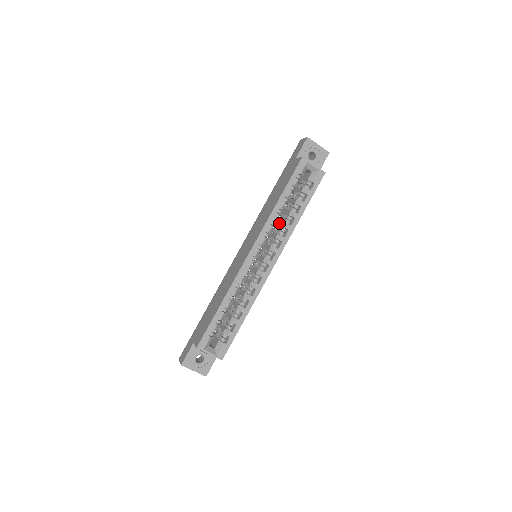
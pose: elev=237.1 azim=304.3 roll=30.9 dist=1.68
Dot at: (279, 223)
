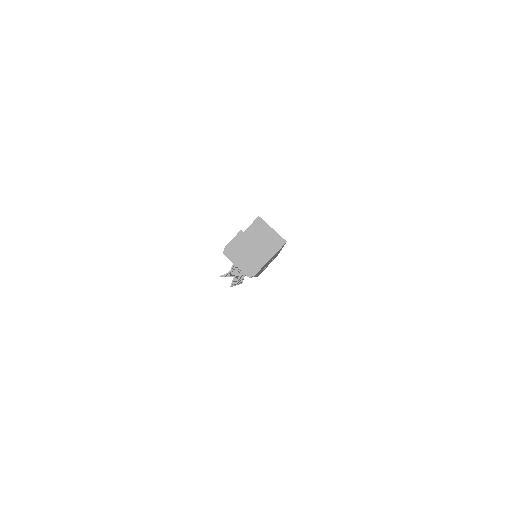
Dot at: occluded
